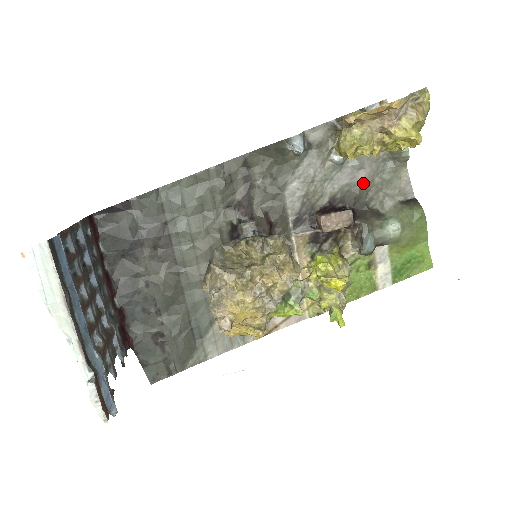
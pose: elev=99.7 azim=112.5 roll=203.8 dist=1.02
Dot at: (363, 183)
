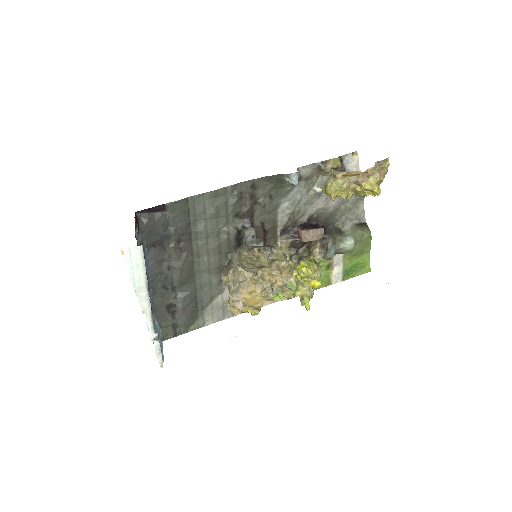
Dot at: (333, 208)
